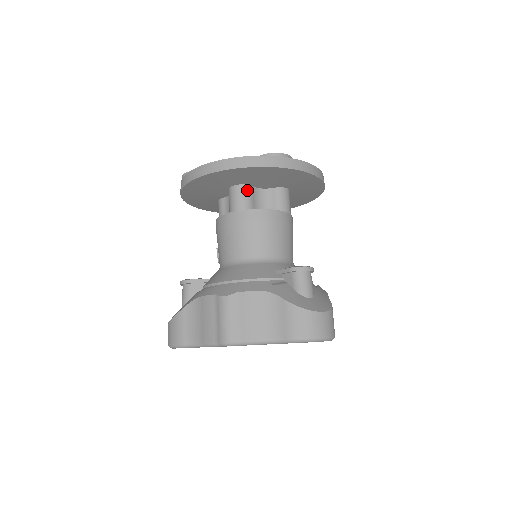
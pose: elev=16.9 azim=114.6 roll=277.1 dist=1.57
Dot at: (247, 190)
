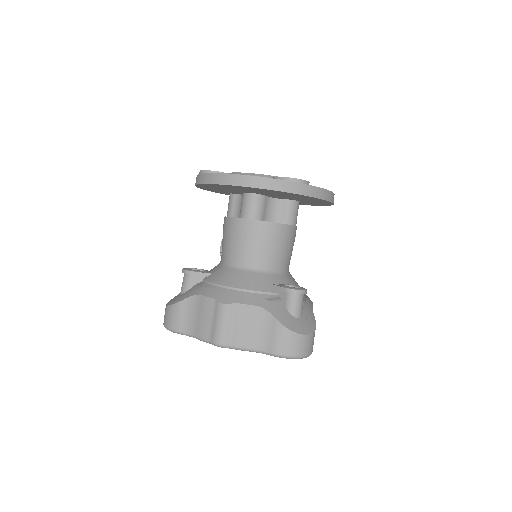
Dot at: (261, 200)
